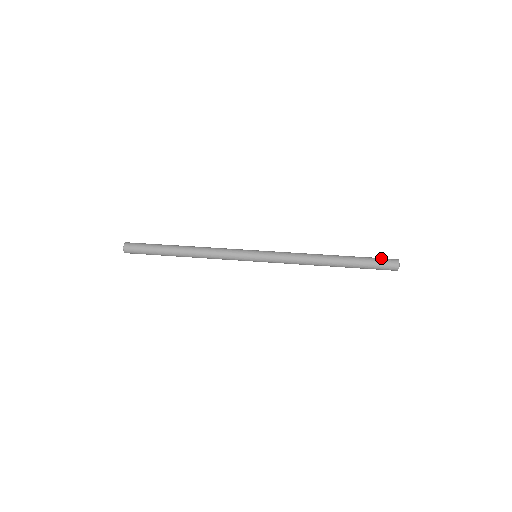
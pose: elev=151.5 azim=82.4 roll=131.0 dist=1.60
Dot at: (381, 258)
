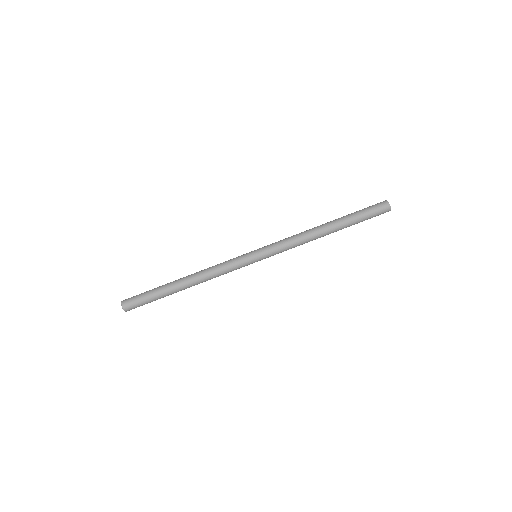
Dot at: (375, 214)
